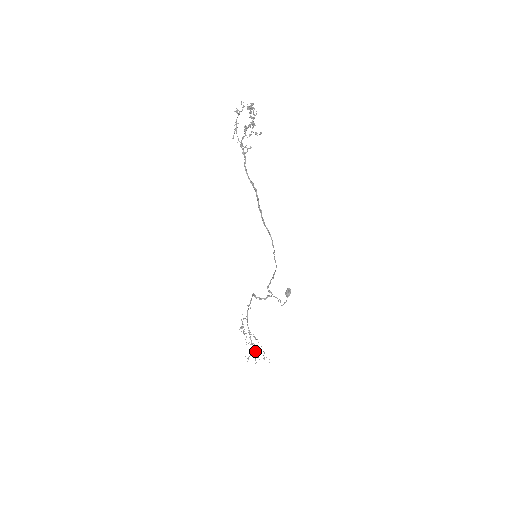
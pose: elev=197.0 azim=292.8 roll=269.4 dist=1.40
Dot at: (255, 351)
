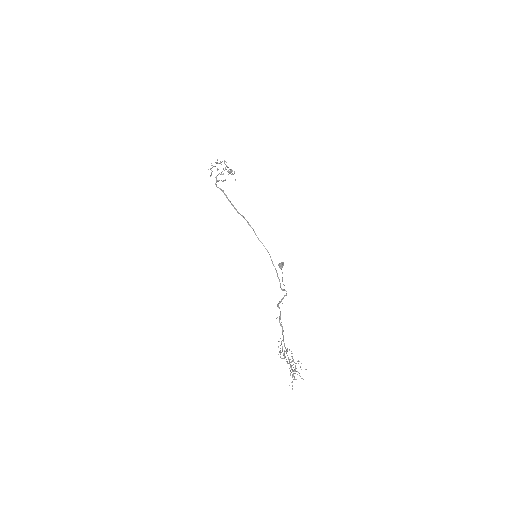
Dot at: occluded
